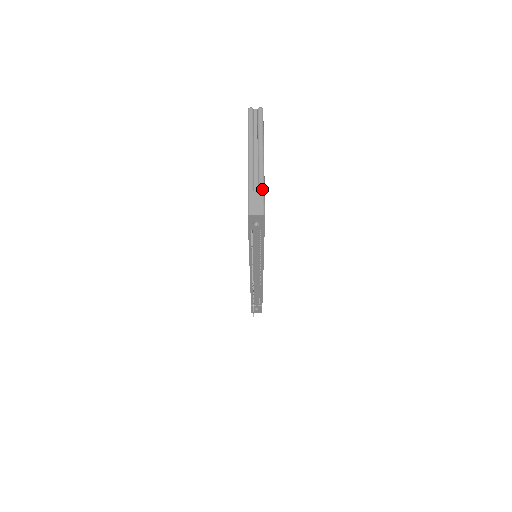
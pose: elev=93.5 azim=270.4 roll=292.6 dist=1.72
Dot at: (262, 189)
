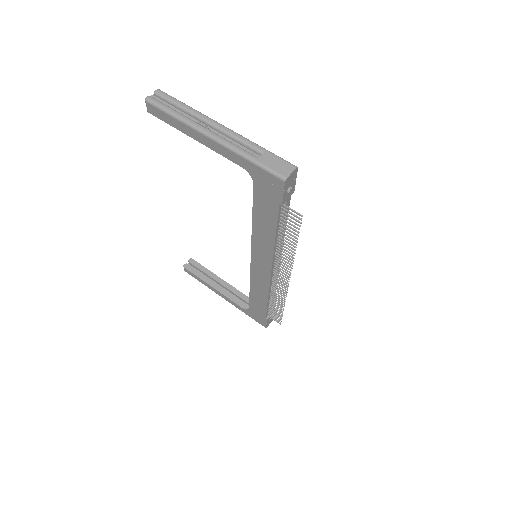
Dot at: (264, 149)
